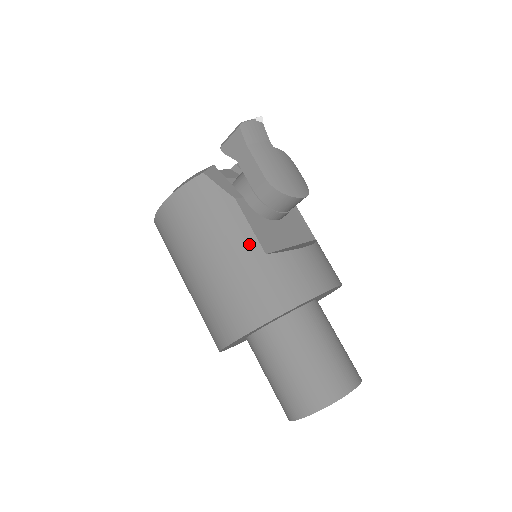
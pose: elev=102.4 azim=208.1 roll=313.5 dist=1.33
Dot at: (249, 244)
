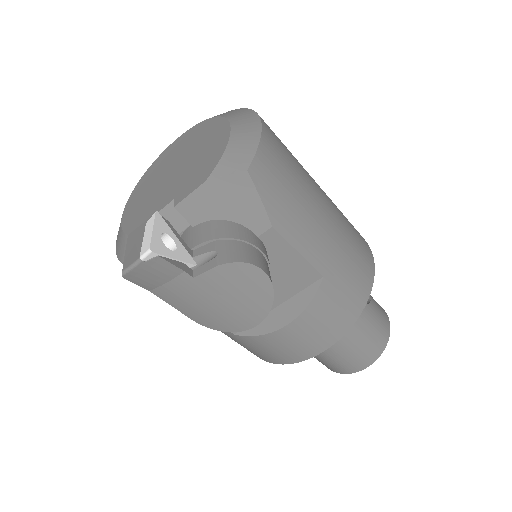
Dot at: occluded
